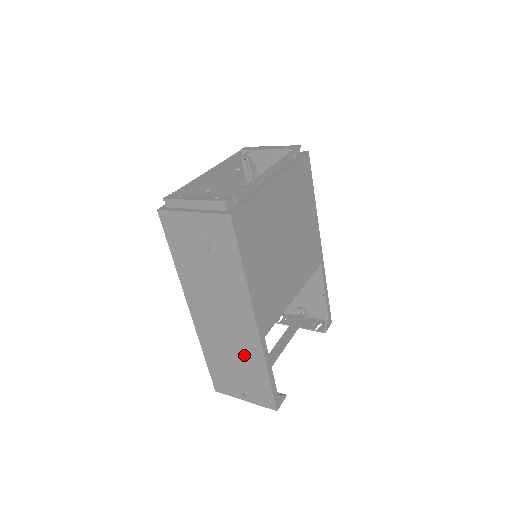
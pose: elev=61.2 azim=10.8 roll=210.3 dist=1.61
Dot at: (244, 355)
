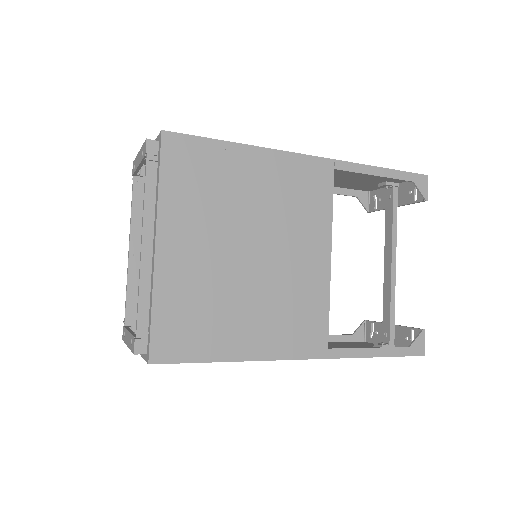
Dot at: occluded
